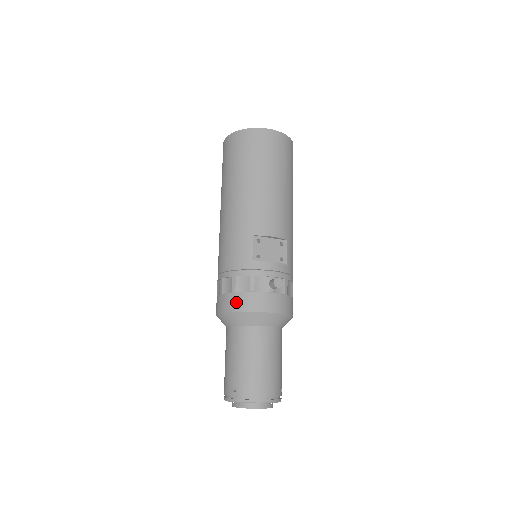
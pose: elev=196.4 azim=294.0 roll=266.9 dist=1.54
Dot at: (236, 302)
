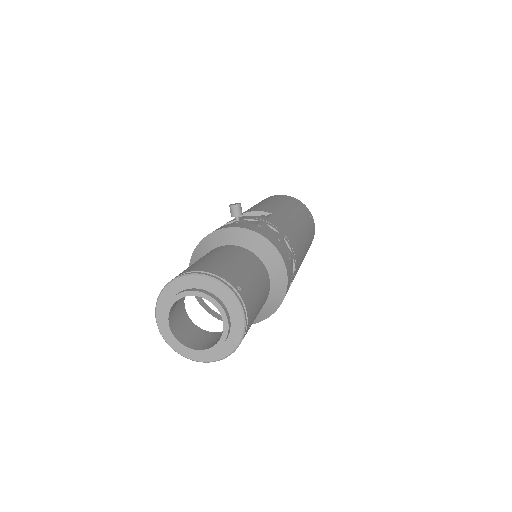
Dot at: occluded
